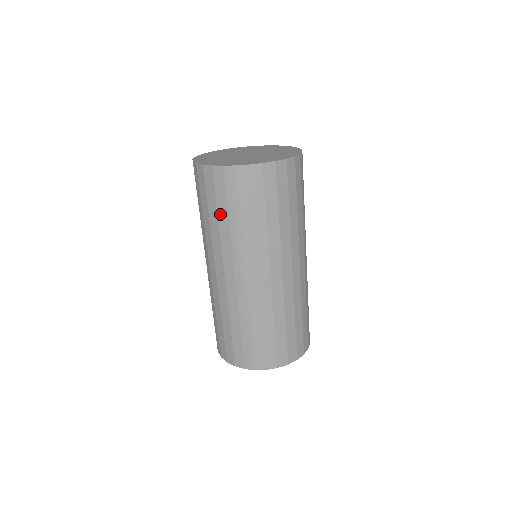
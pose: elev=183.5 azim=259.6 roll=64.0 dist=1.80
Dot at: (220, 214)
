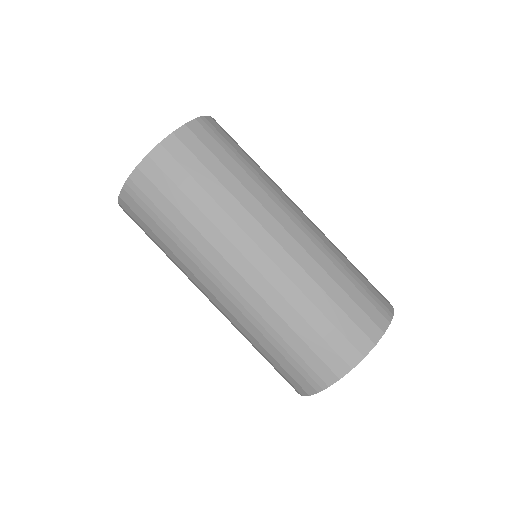
Dot at: (159, 236)
